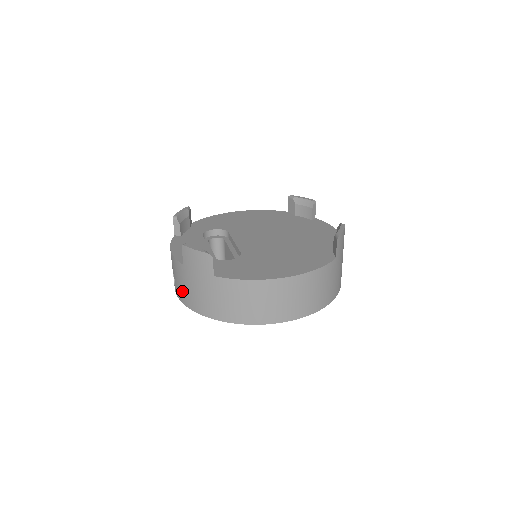
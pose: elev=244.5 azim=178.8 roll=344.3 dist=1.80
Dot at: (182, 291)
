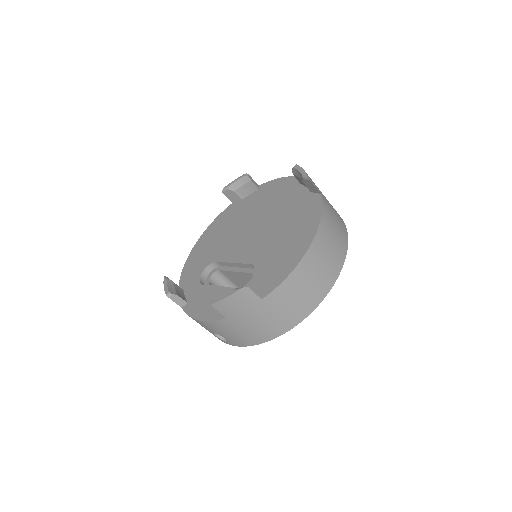
Dot at: (242, 338)
